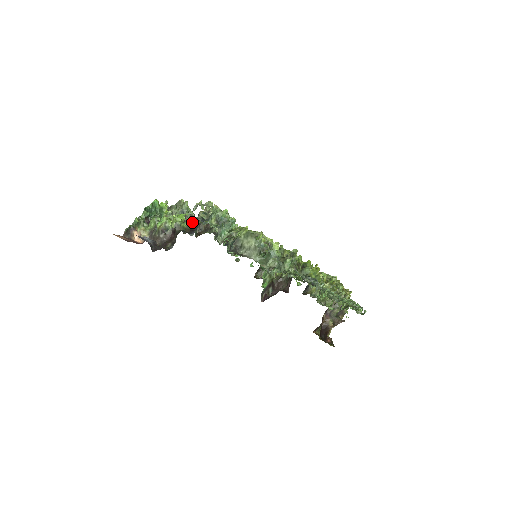
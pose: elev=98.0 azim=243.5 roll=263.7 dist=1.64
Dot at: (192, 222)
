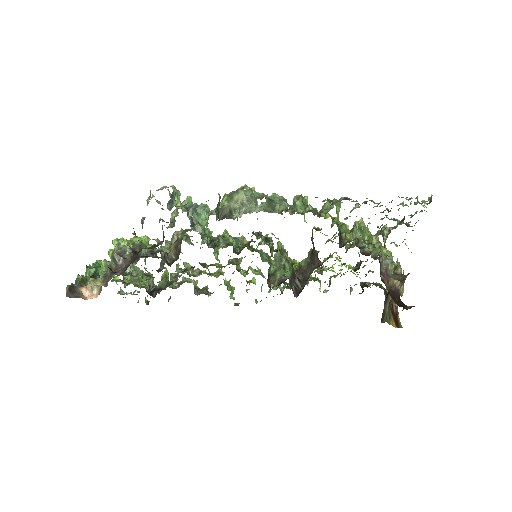
Dot at: (154, 239)
